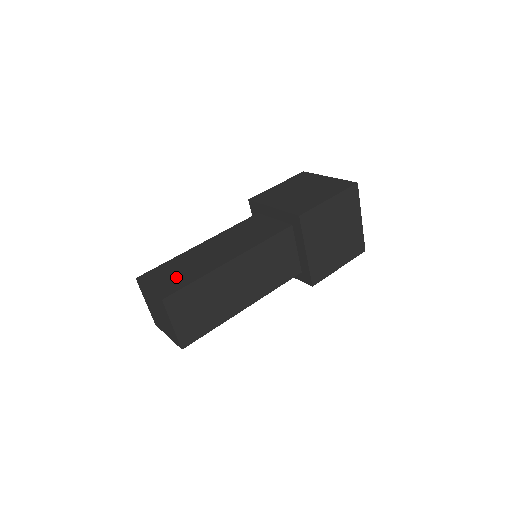
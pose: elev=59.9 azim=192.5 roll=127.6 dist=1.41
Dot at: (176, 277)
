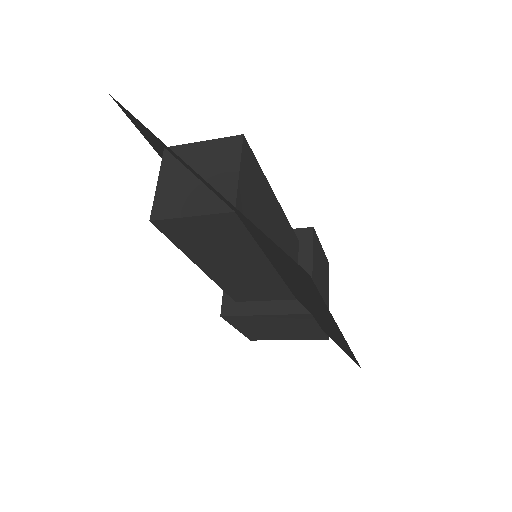
Dot at: occluded
